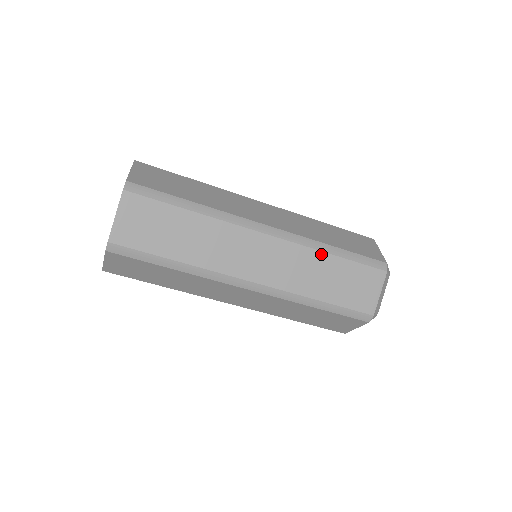
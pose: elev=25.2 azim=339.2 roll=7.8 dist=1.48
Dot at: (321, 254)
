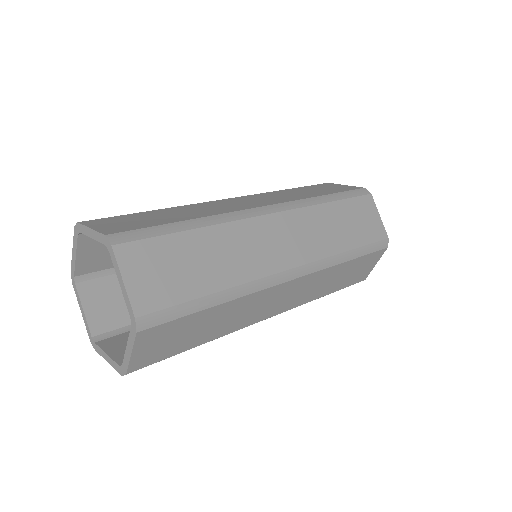
Dot at: (322, 207)
